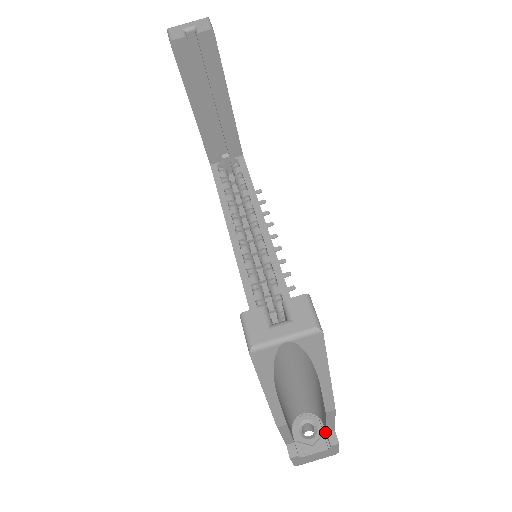
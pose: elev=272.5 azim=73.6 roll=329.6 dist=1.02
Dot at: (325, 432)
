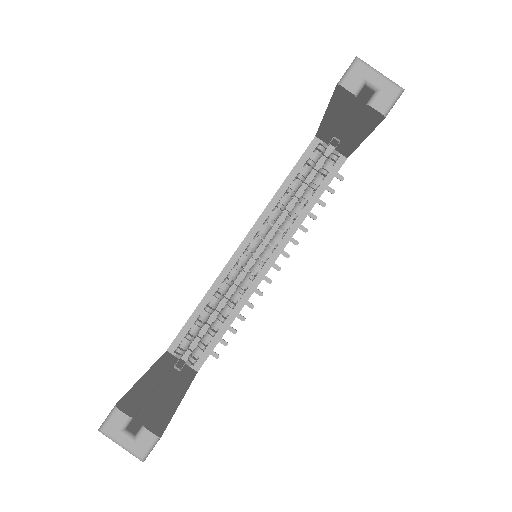
Dot at: occluded
